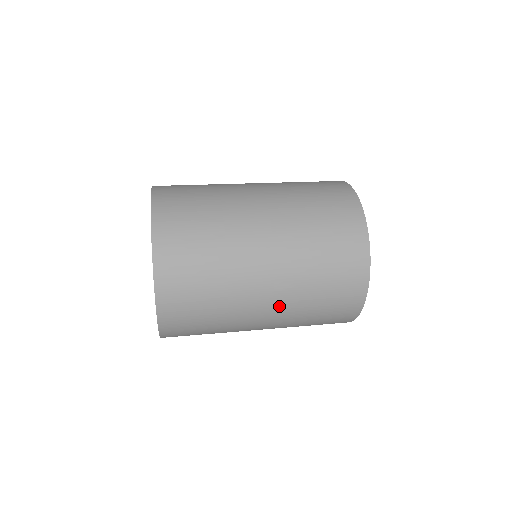
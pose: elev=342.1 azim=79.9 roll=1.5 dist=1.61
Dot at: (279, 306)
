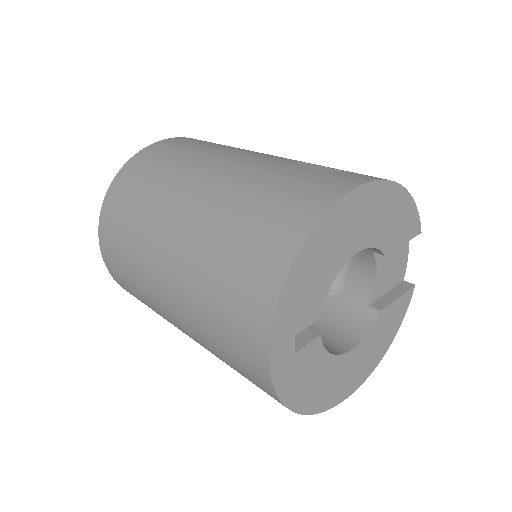
Dot at: (188, 330)
